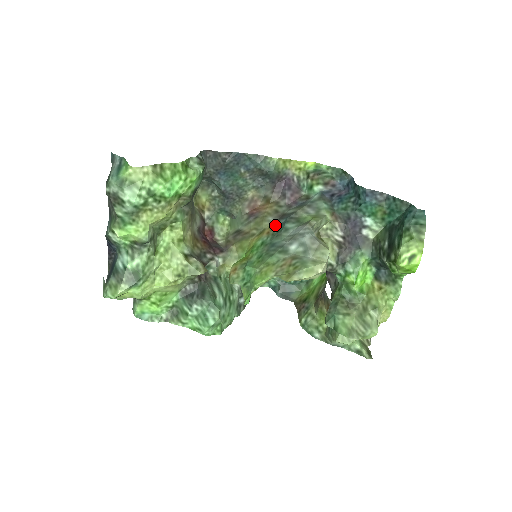
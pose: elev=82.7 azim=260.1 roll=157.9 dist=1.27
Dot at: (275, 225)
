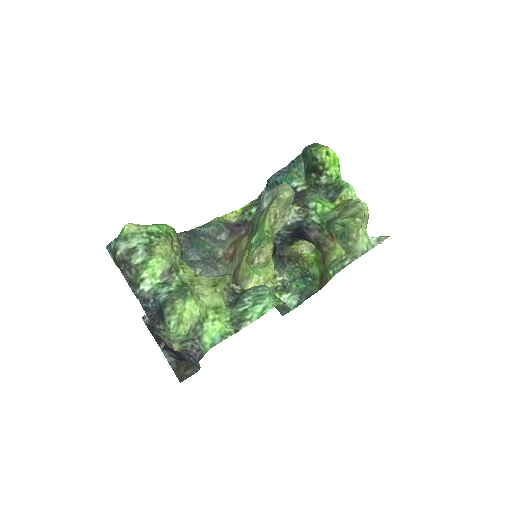
Dot at: (249, 235)
